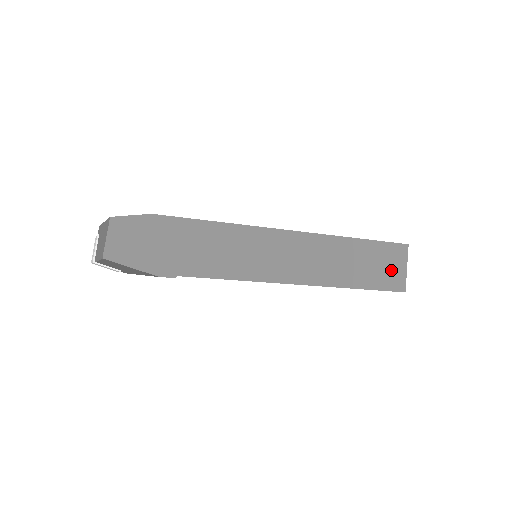
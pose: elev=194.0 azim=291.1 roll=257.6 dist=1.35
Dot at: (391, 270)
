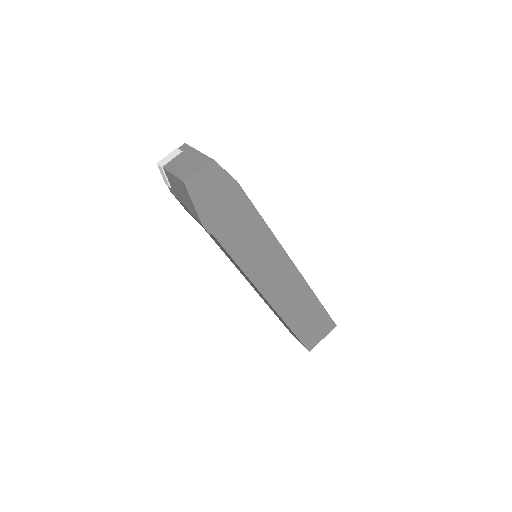
Dot at: (315, 333)
